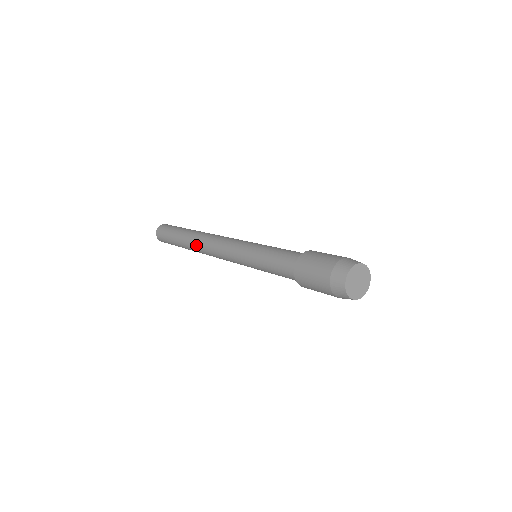
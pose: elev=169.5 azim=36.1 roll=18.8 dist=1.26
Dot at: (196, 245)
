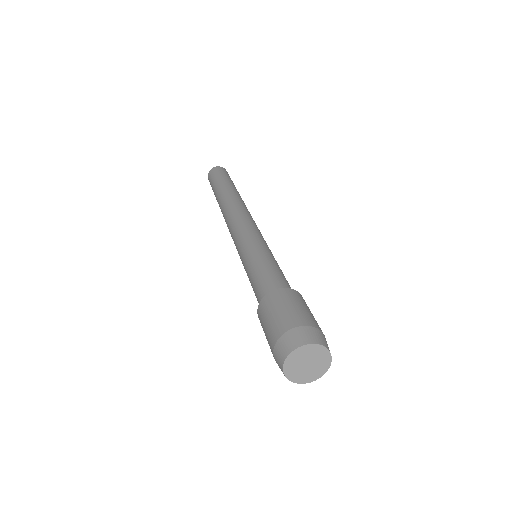
Dot at: (222, 211)
